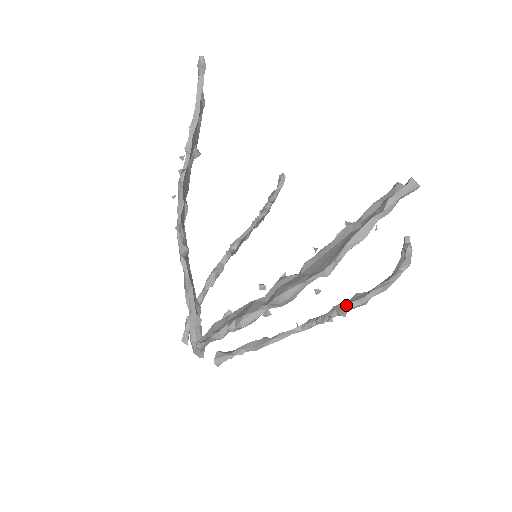
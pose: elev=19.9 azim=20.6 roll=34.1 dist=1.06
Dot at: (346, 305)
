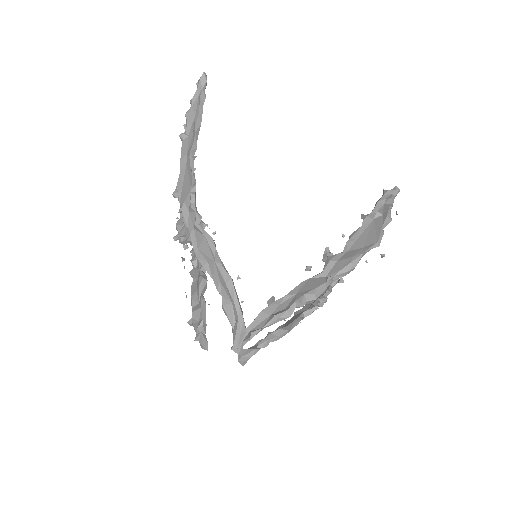
Dot at: occluded
